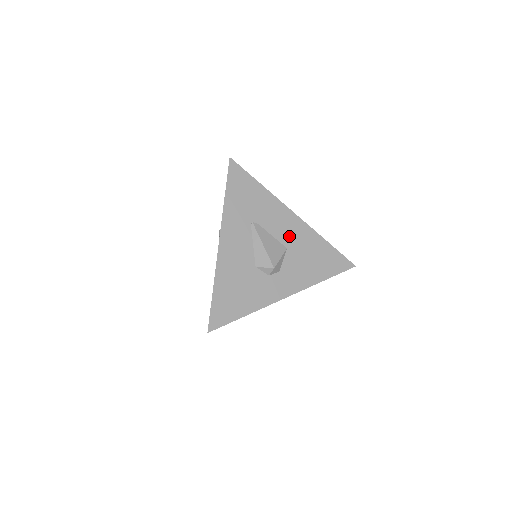
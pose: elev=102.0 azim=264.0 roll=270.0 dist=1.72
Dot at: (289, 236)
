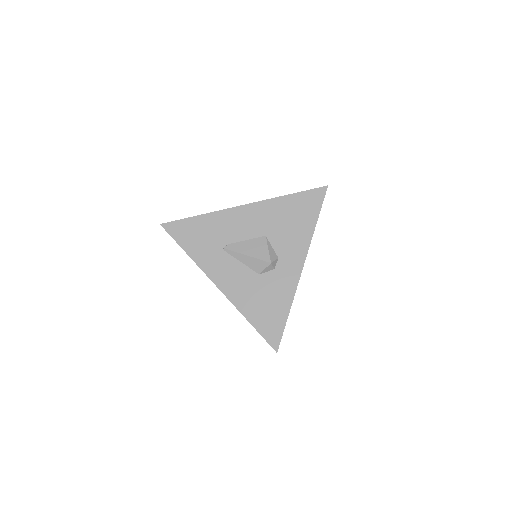
Dot at: (258, 226)
